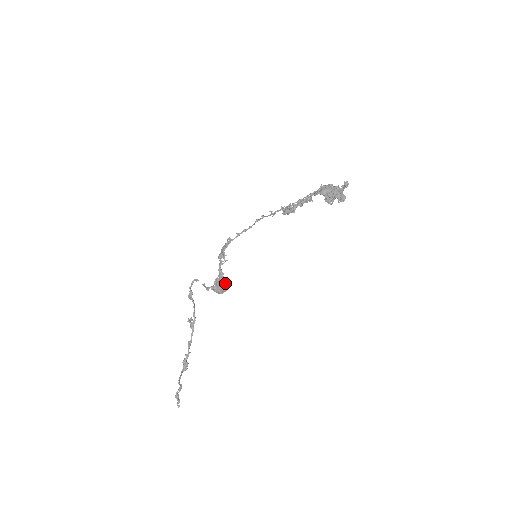
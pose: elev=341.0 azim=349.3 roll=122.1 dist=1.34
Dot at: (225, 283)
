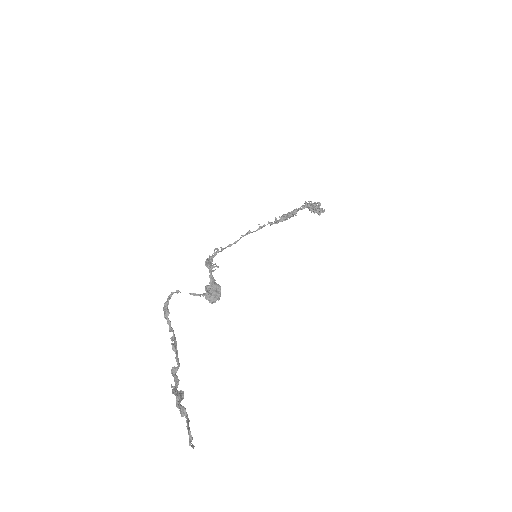
Dot at: (220, 288)
